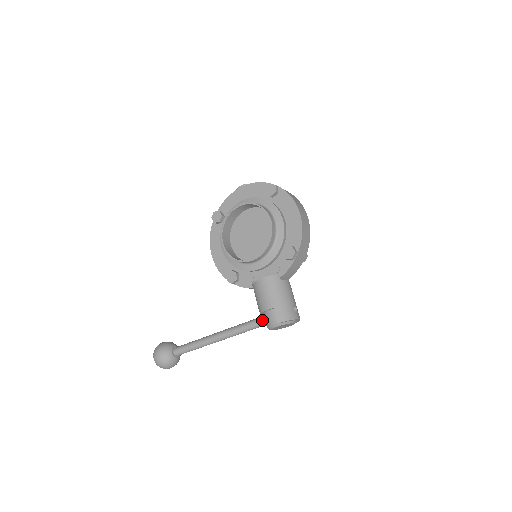
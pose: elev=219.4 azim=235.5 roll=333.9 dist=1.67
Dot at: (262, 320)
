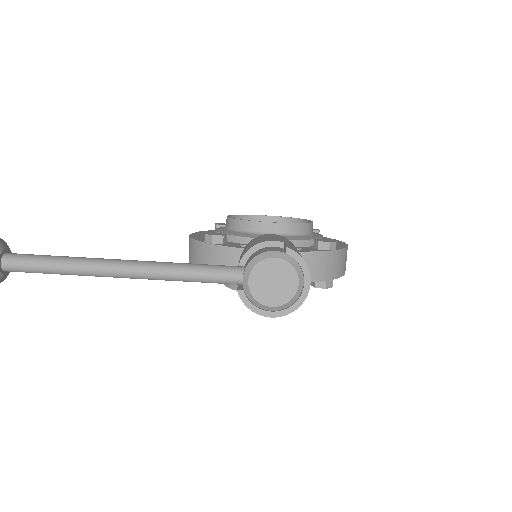
Dot at: (239, 266)
